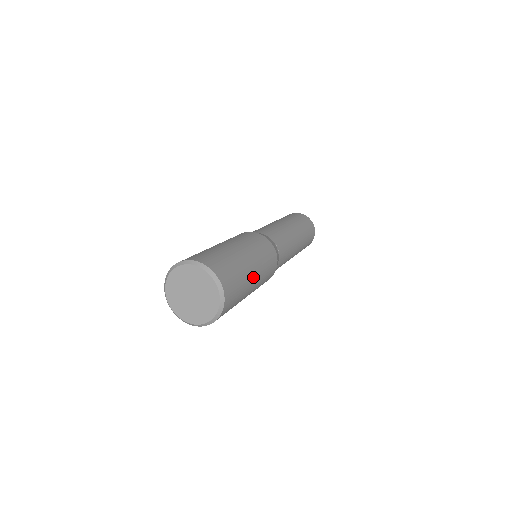
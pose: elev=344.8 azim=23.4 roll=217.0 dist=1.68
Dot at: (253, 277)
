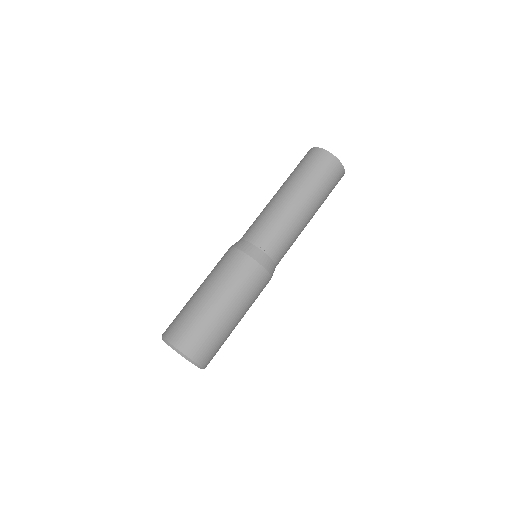
Dot at: occluded
